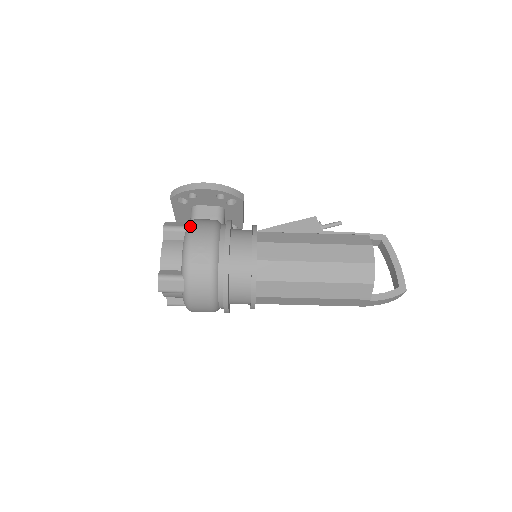
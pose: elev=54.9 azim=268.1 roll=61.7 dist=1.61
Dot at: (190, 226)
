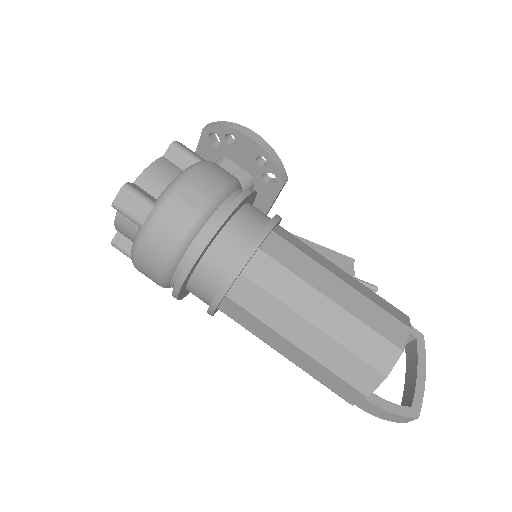
Dot at: occluded
